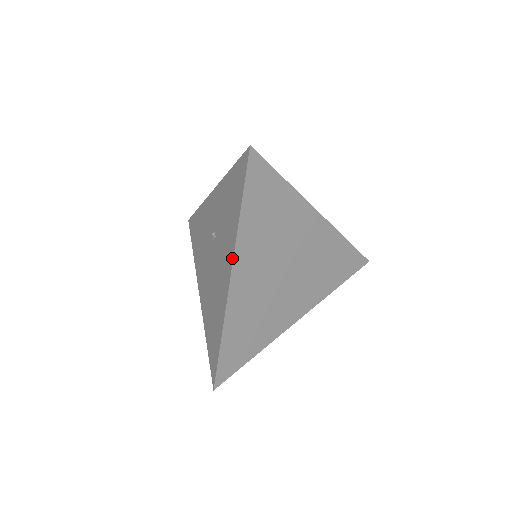
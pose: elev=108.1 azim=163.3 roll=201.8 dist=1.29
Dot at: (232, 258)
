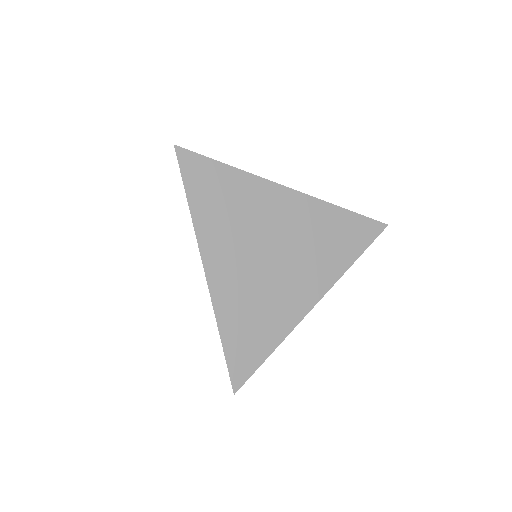
Dot at: (199, 251)
